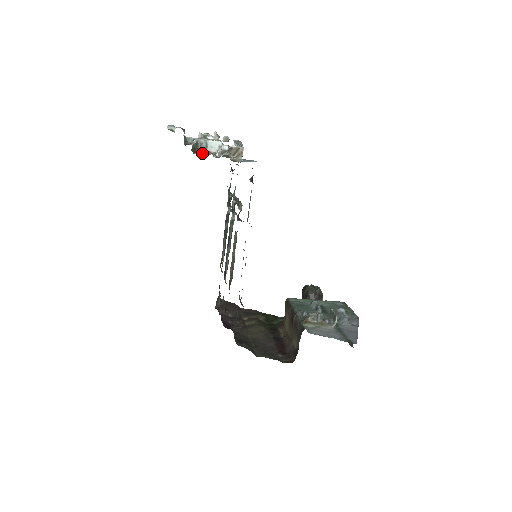
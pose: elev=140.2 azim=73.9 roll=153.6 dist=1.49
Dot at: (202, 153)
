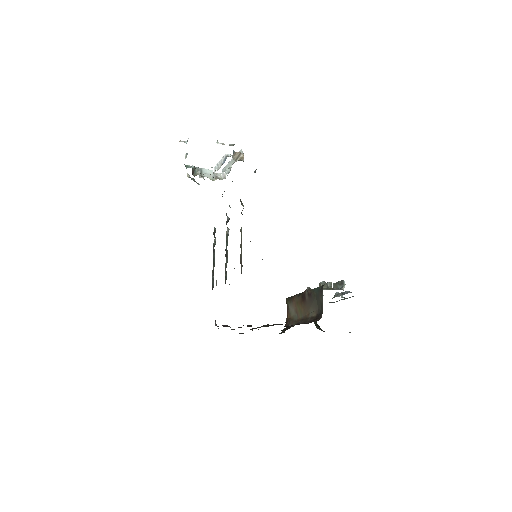
Dot at: occluded
